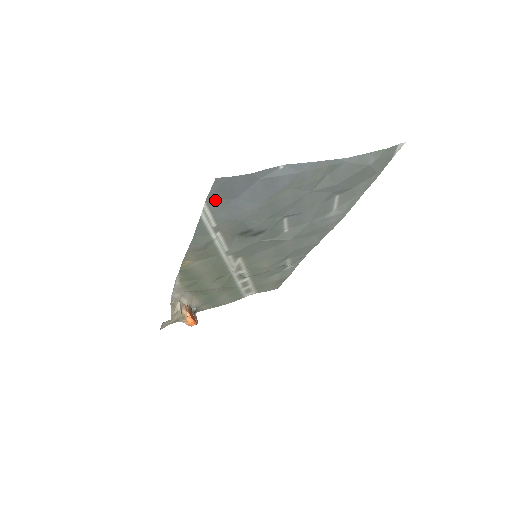
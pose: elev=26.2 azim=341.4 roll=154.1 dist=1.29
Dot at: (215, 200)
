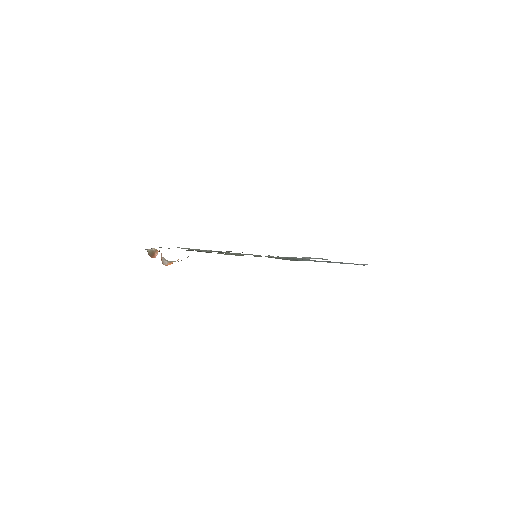
Dot at: occluded
